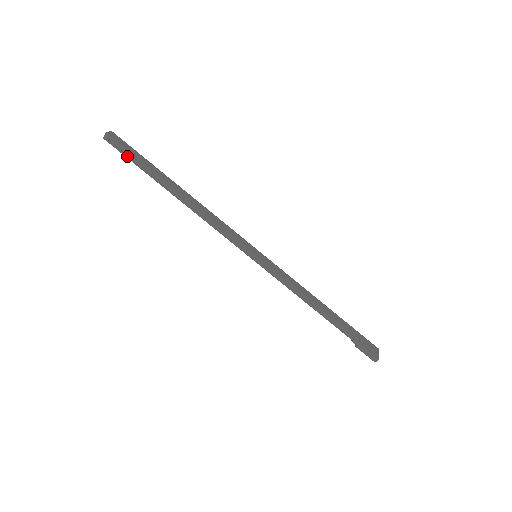
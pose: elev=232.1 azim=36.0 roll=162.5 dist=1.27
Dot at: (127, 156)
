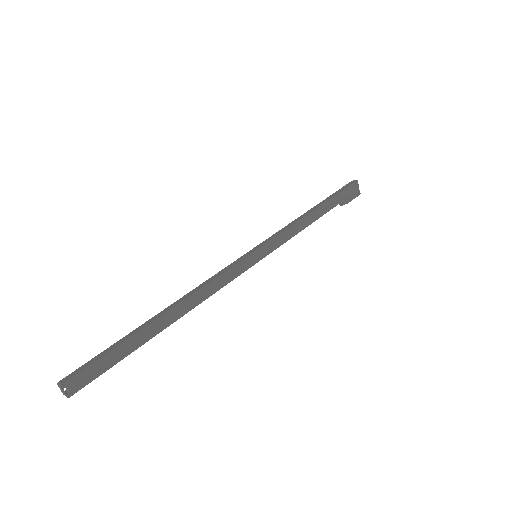
Dot at: (101, 369)
